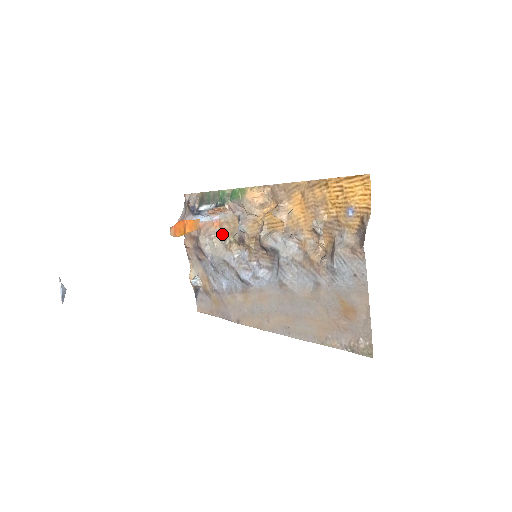
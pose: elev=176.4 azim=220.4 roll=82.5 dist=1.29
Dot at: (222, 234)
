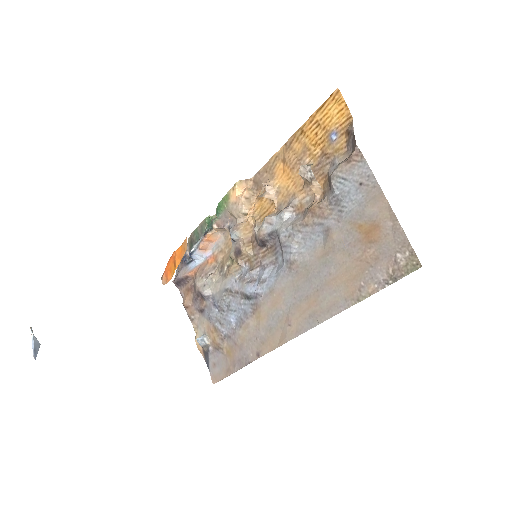
Dot at: (219, 267)
